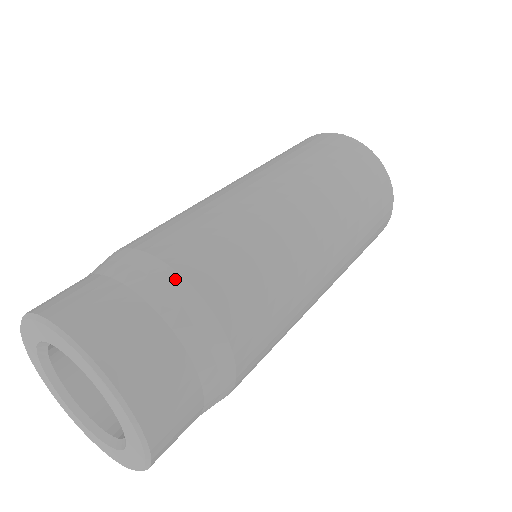
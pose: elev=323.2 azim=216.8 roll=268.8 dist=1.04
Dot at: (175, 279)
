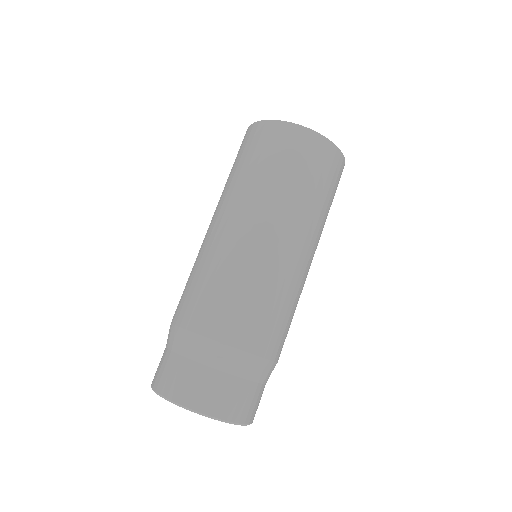
Dot at: (272, 365)
